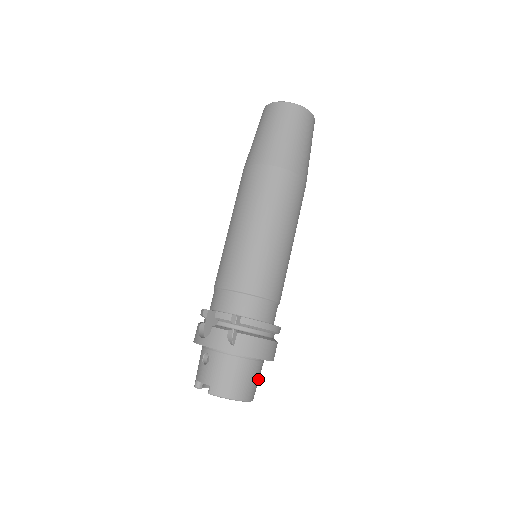
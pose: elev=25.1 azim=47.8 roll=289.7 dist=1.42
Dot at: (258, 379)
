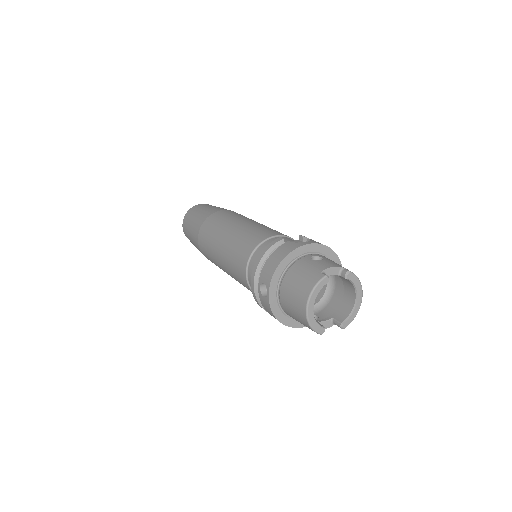
Dot at: occluded
